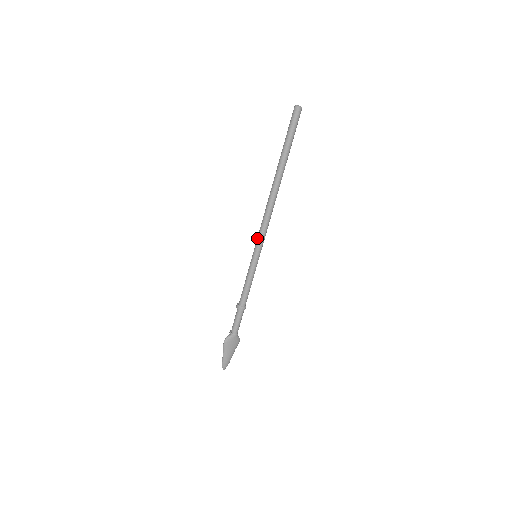
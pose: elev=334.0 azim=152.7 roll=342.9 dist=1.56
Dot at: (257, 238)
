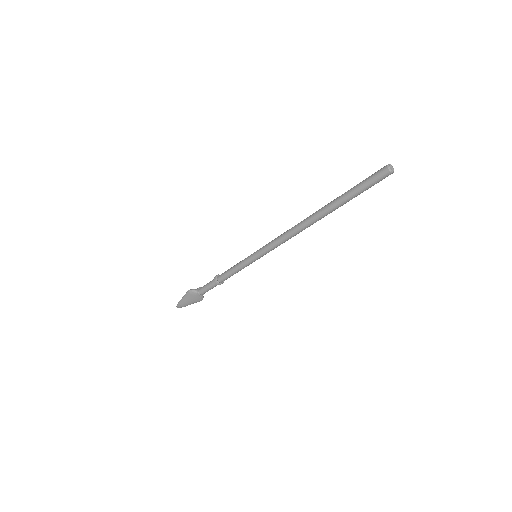
Dot at: (267, 244)
